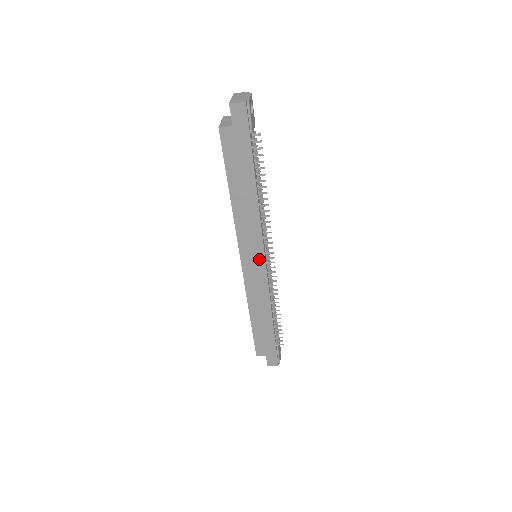
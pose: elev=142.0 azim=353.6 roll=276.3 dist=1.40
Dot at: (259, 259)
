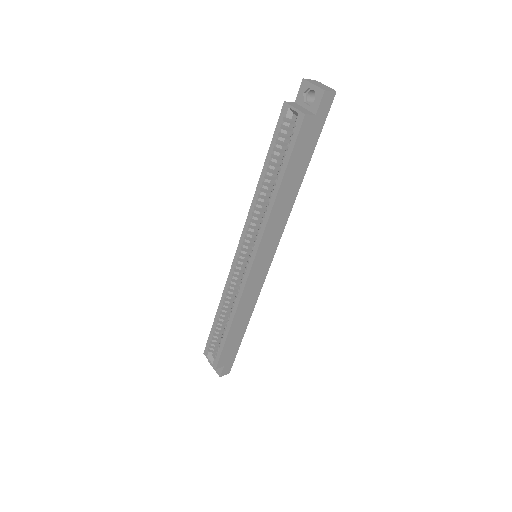
Dot at: (269, 258)
